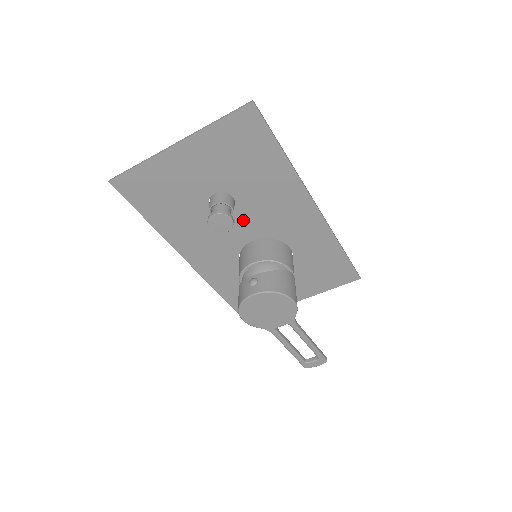
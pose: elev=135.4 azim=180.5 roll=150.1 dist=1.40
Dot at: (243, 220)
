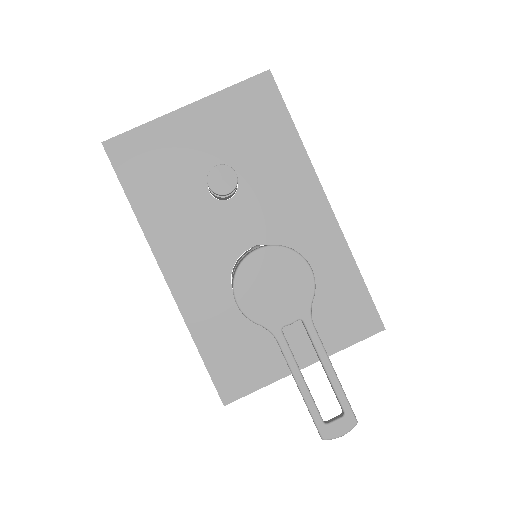
Dot at: (244, 214)
